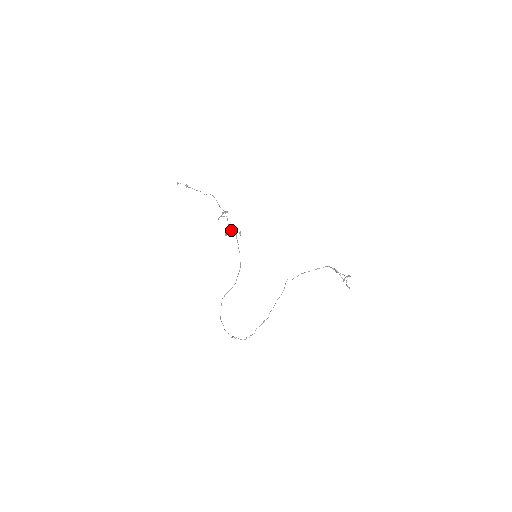
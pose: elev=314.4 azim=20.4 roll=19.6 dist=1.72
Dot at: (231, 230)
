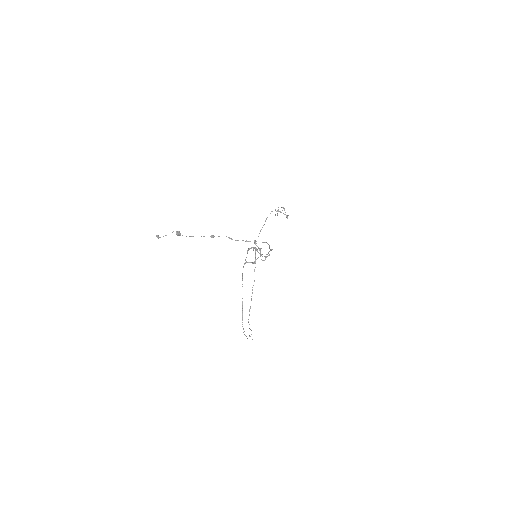
Dot at: occluded
